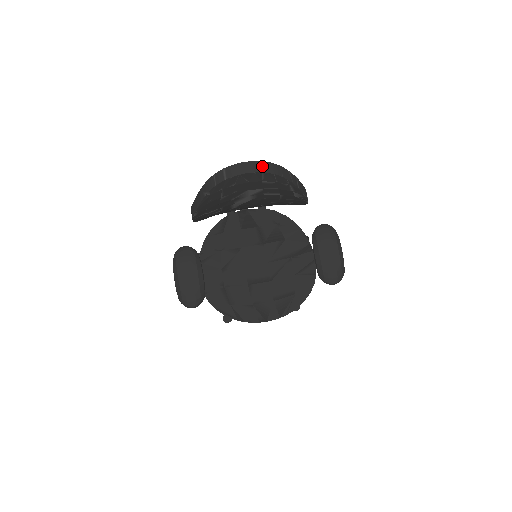
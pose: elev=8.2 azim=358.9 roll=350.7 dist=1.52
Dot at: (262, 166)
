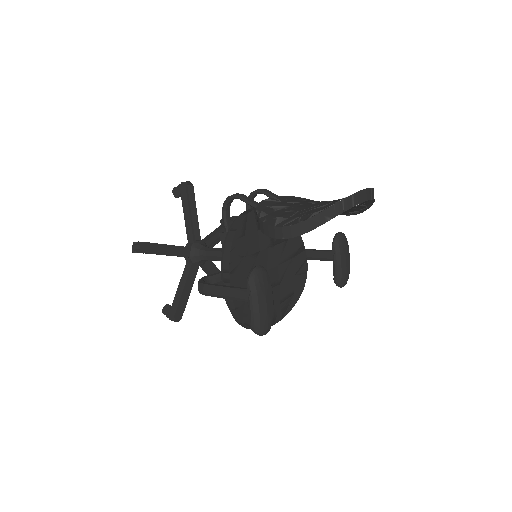
Dot at: (372, 193)
